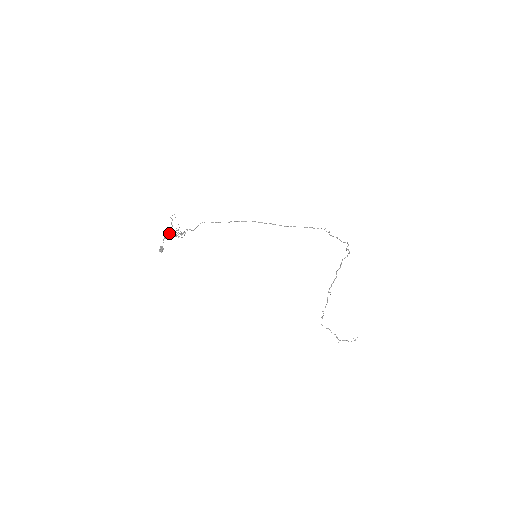
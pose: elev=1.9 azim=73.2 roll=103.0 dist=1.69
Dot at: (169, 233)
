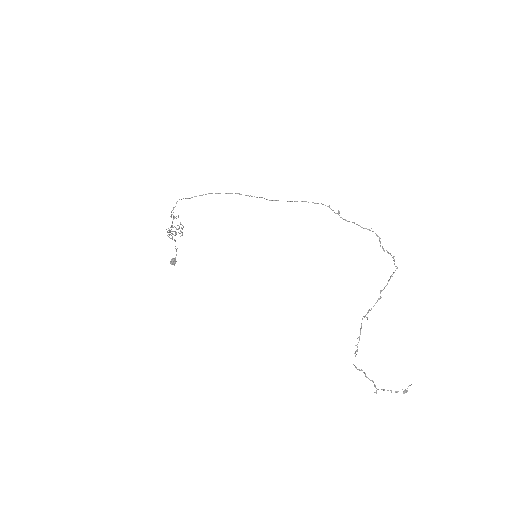
Dot at: occluded
